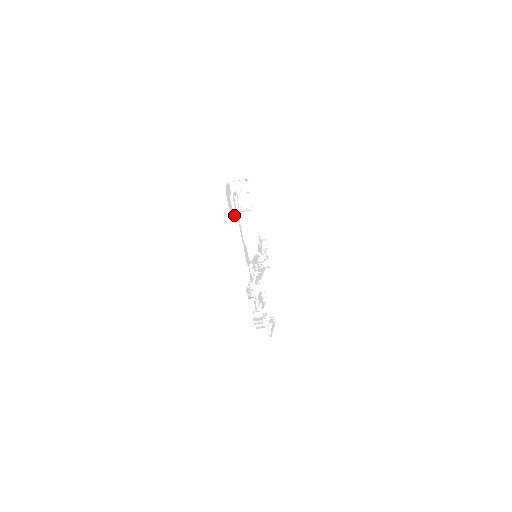
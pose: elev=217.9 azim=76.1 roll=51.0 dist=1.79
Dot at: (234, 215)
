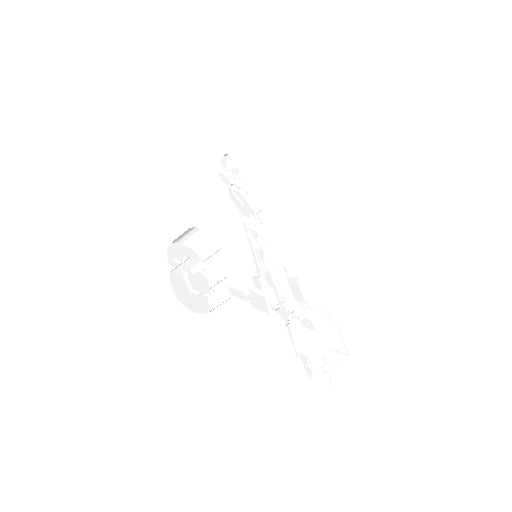
Dot at: occluded
